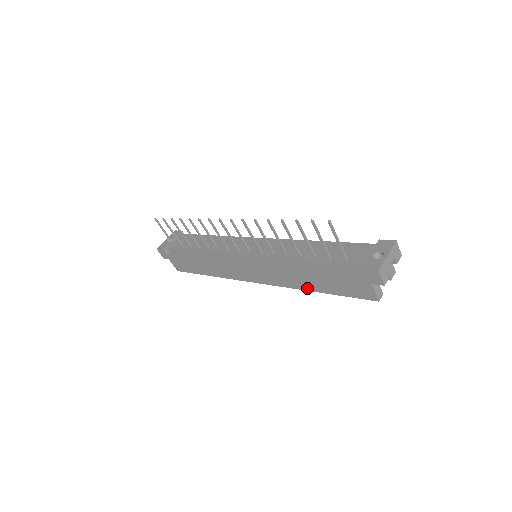
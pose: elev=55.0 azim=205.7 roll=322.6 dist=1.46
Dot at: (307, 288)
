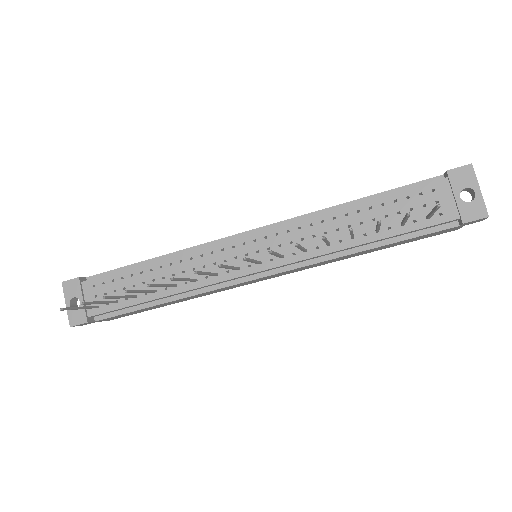
Dot at: occluded
